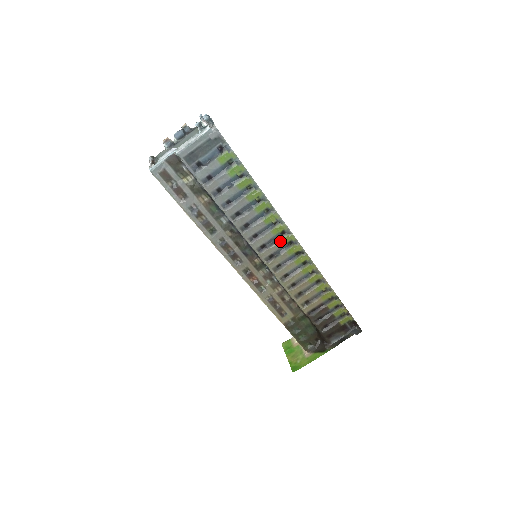
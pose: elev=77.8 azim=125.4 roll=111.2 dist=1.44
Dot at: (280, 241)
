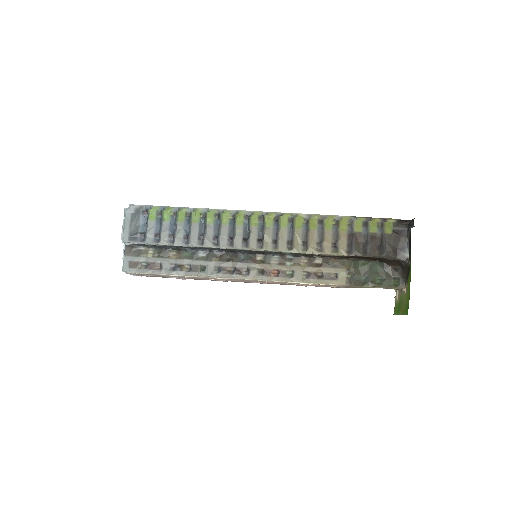
Dot at: (251, 225)
